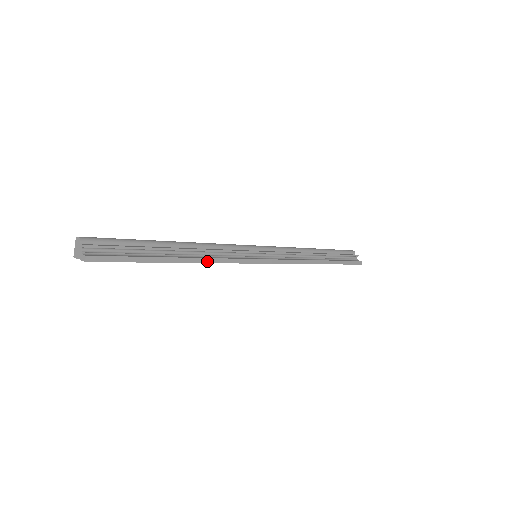
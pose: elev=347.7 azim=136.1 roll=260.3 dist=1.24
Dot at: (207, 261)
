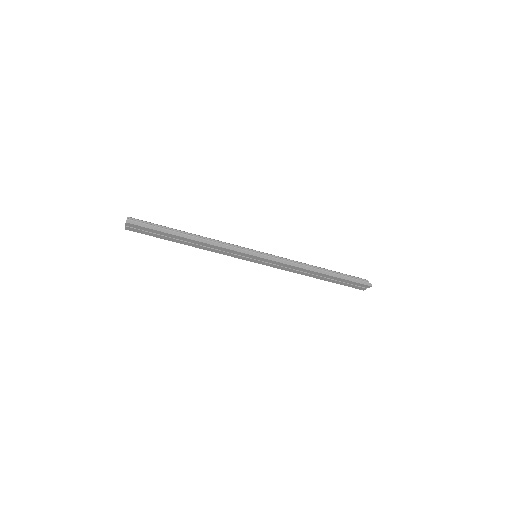
Dot at: (209, 243)
